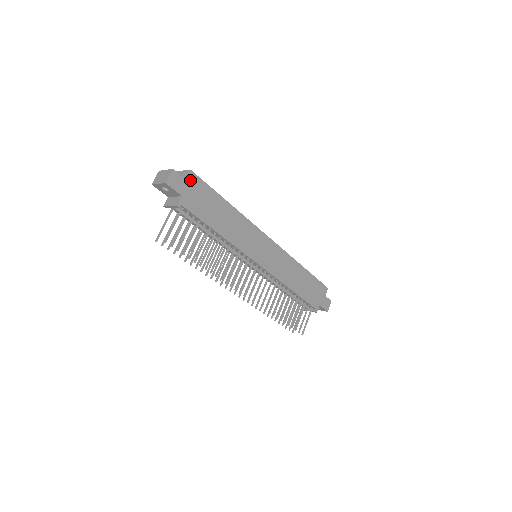
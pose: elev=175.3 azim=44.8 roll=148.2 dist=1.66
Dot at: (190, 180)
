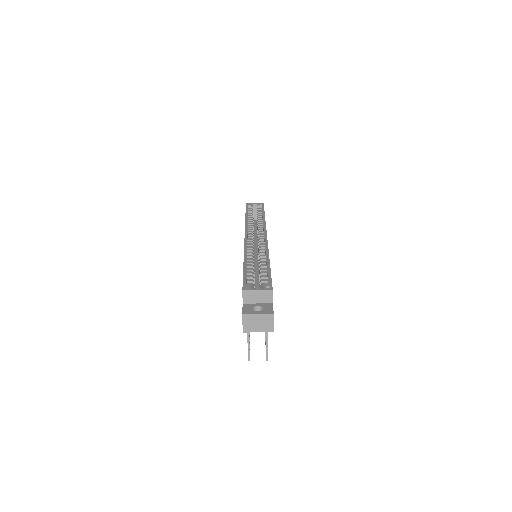
Dot at: (272, 297)
